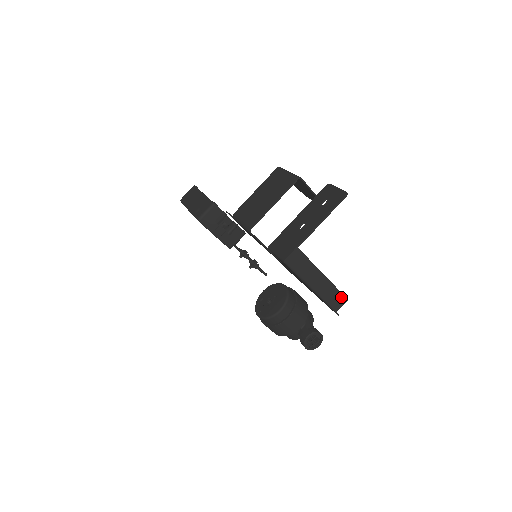
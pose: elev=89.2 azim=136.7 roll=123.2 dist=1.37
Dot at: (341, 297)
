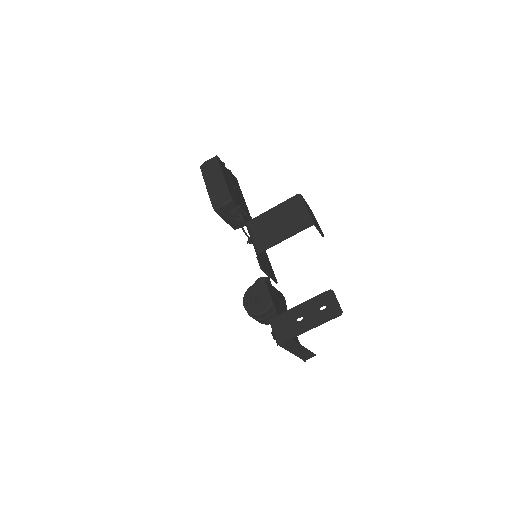
Dot at: (311, 355)
